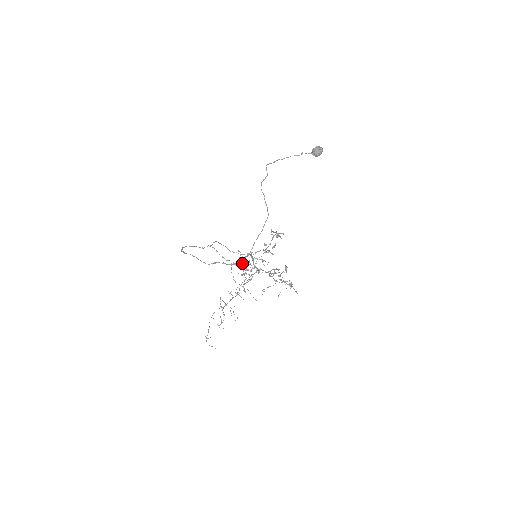
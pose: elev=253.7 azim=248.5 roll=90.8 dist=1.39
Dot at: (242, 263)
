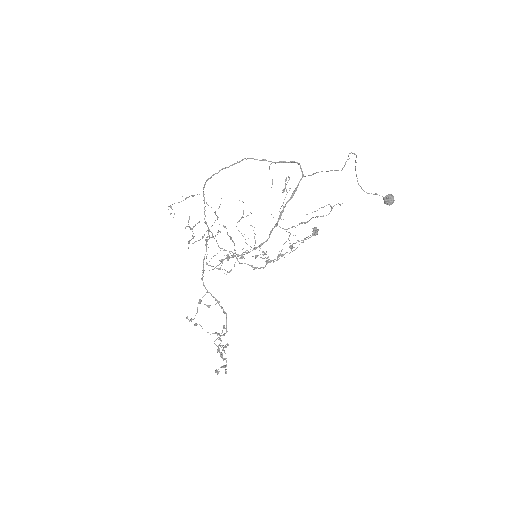
Dot at: (200, 302)
